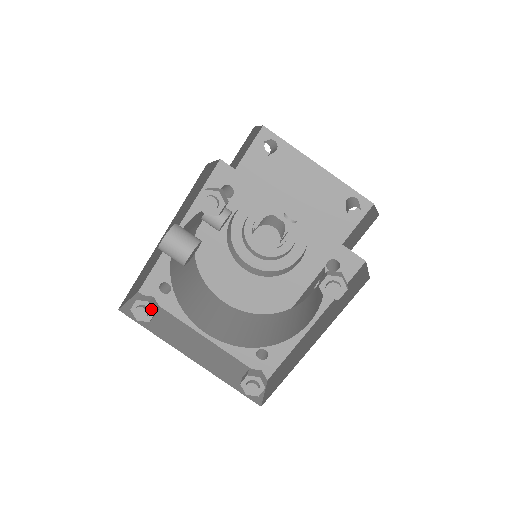
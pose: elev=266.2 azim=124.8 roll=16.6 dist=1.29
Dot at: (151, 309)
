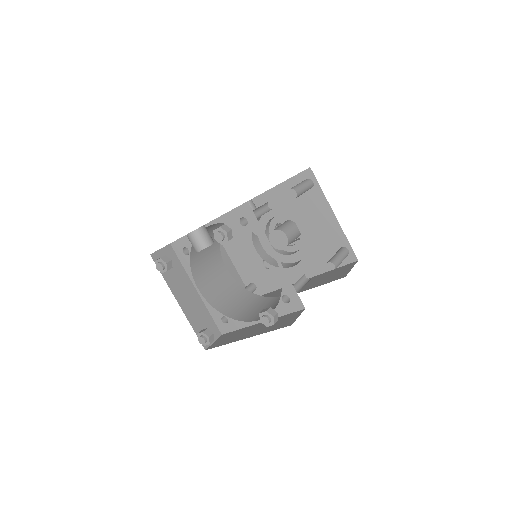
Dot at: (166, 268)
